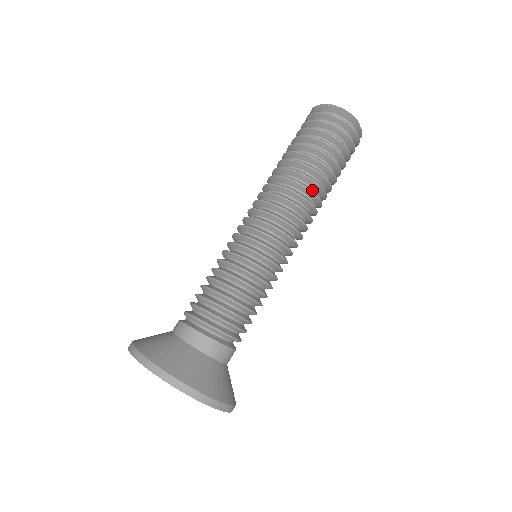
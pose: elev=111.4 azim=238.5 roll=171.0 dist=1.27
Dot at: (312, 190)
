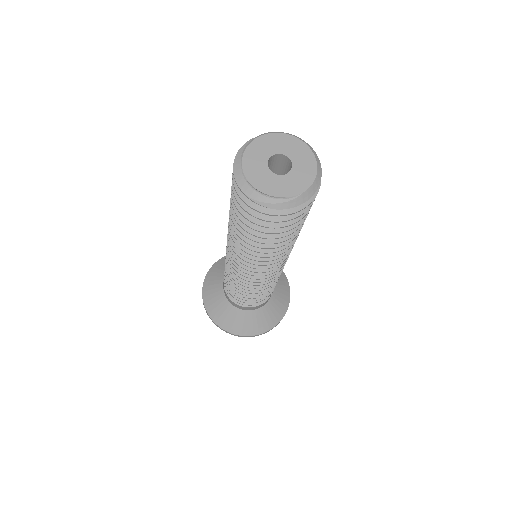
Dot at: occluded
